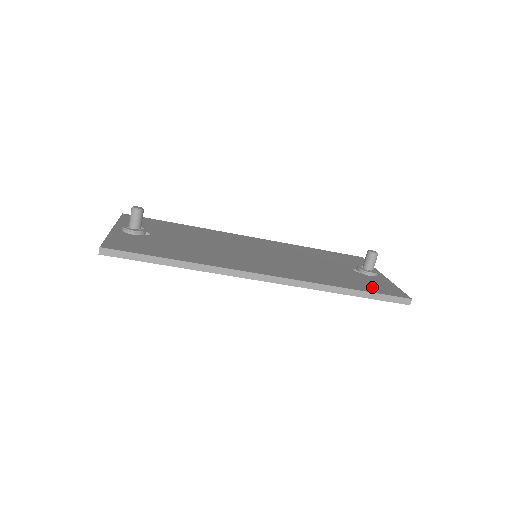
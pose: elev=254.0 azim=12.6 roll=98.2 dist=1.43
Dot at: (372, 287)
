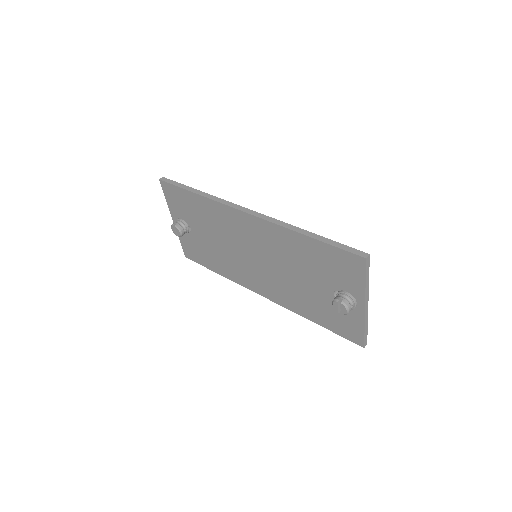
Dot at: occluded
